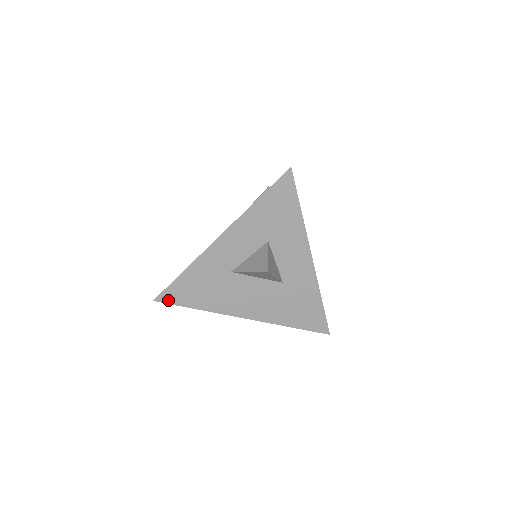
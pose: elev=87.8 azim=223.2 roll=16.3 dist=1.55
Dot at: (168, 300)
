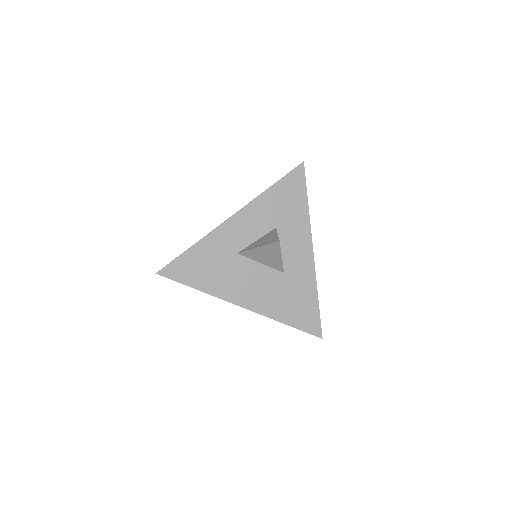
Dot at: (171, 275)
